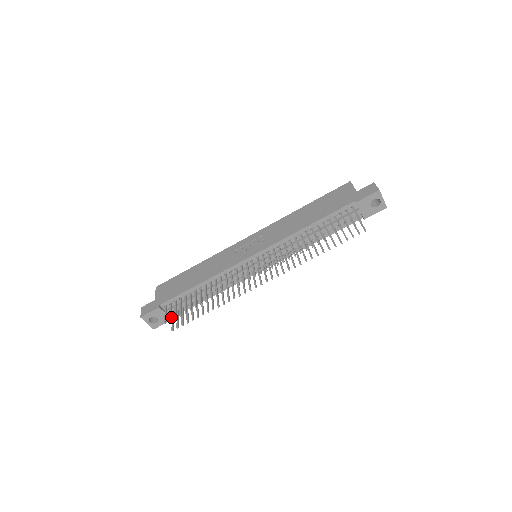
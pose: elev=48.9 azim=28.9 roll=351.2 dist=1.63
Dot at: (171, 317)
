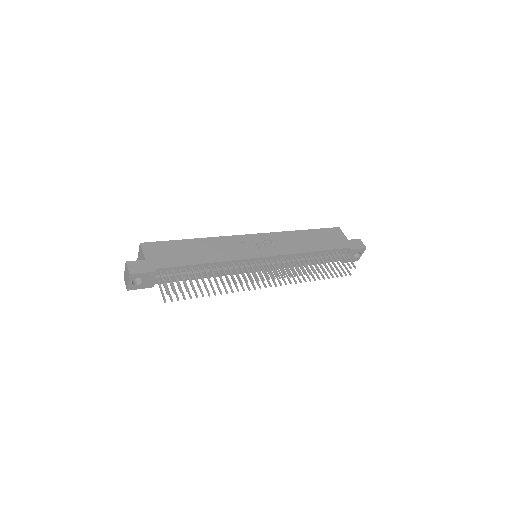
Dot at: (153, 284)
